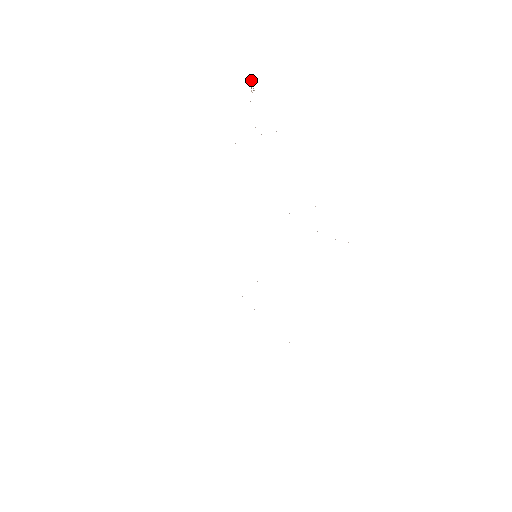
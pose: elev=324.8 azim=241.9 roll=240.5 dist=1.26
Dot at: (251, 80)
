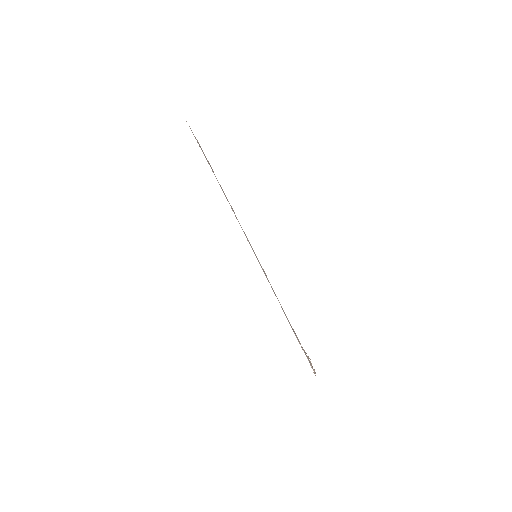
Dot at: occluded
